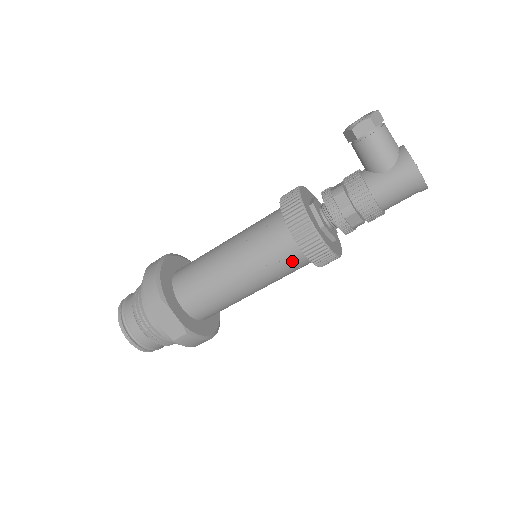
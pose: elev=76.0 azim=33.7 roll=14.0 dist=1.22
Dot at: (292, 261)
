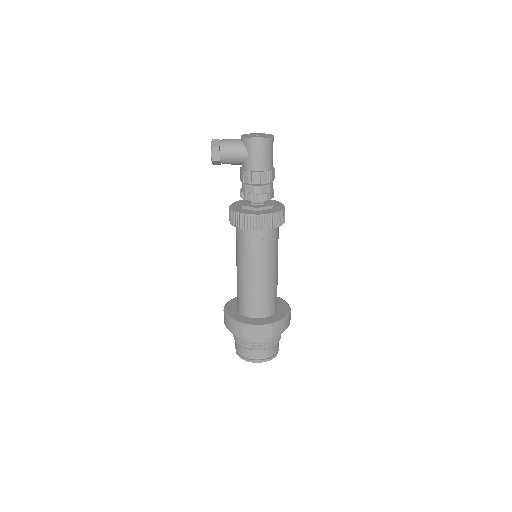
Dot at: (267, 239)
